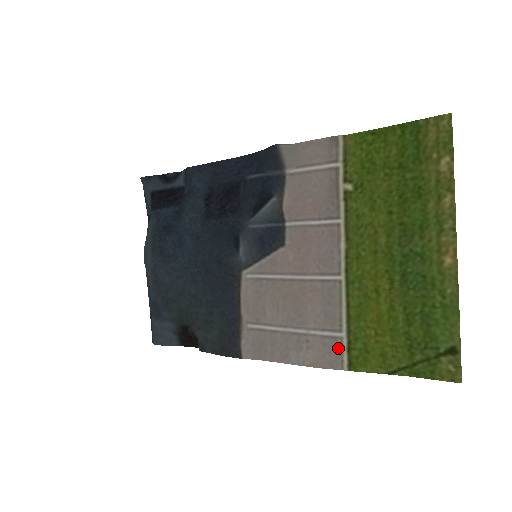
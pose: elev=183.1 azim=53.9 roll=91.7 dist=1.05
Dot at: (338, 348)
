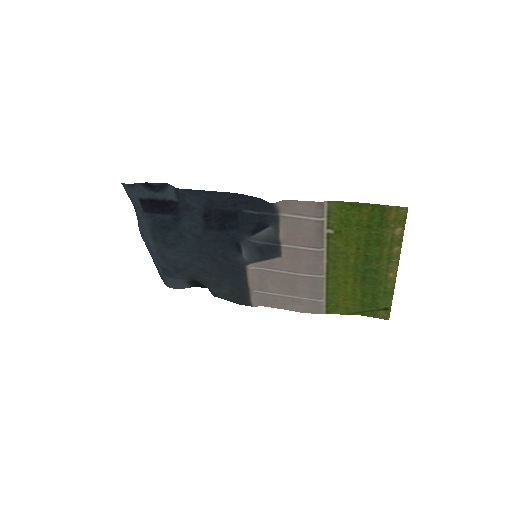
Dot at: (320, 306)
